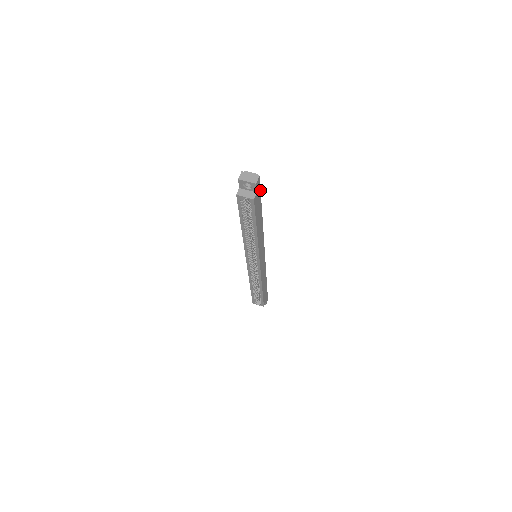
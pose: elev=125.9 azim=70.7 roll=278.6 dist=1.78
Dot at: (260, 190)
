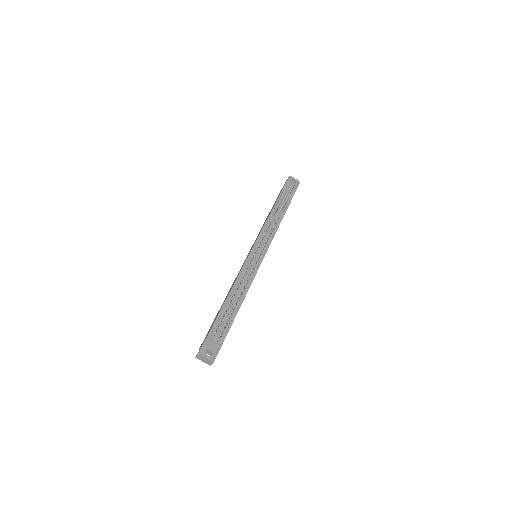
Dot at: (222, 344)
